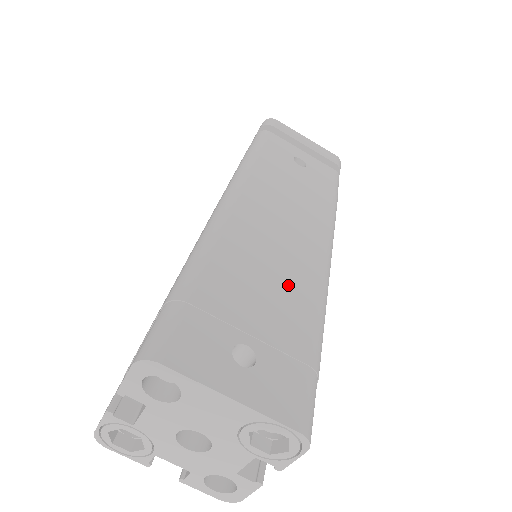
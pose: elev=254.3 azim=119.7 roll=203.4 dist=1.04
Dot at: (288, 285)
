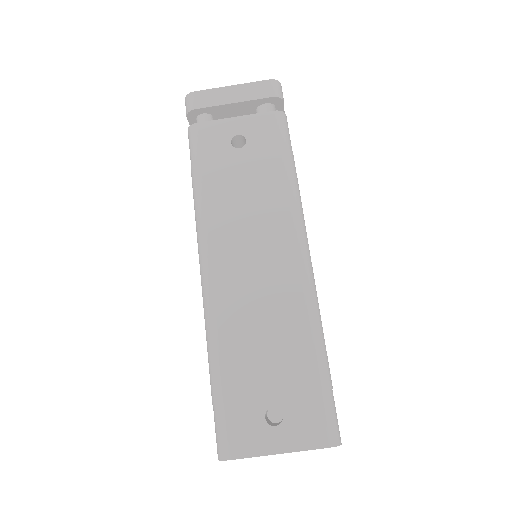
Dot at: (281, 326)
